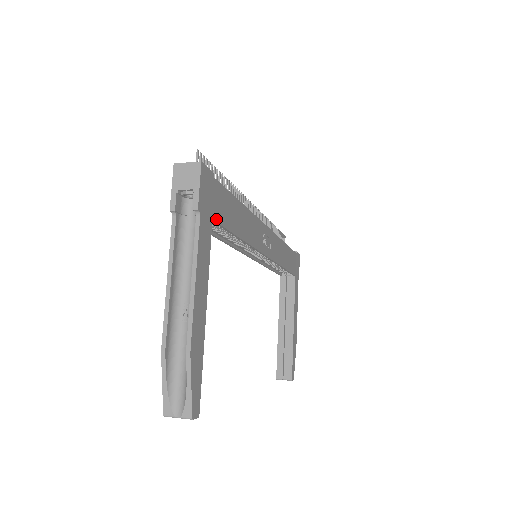
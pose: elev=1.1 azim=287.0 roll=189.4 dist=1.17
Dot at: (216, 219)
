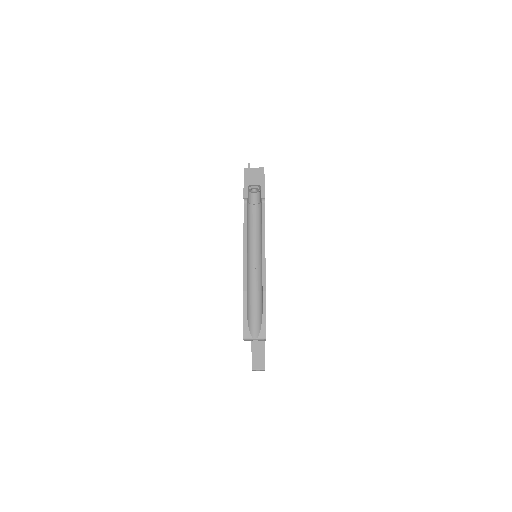
Dot at: occluded
